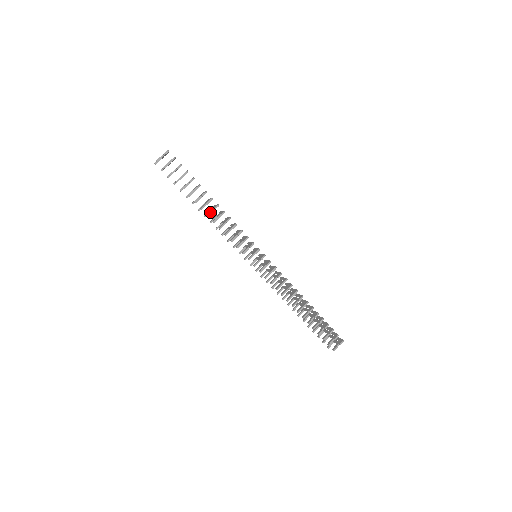
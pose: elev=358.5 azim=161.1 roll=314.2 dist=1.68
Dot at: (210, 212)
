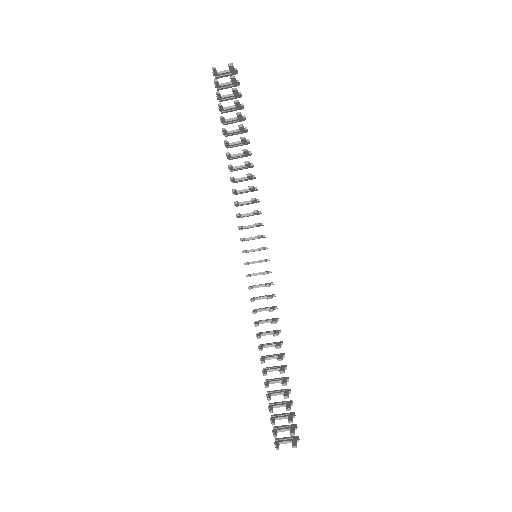
Dot at: (249, 162)
